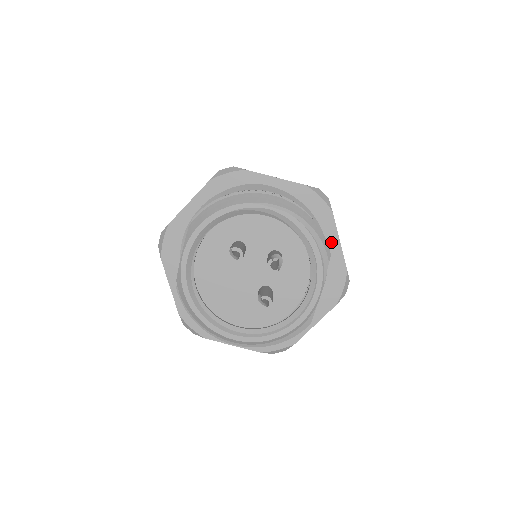
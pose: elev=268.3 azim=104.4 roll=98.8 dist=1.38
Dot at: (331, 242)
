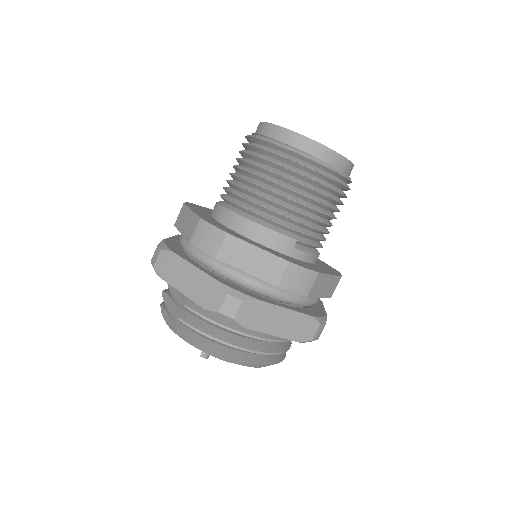
Dot at: occluded
